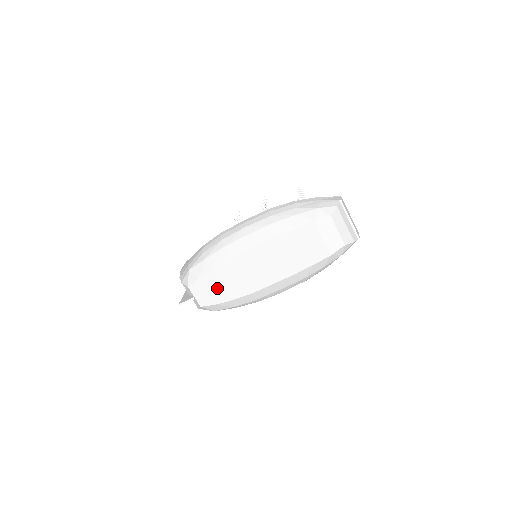
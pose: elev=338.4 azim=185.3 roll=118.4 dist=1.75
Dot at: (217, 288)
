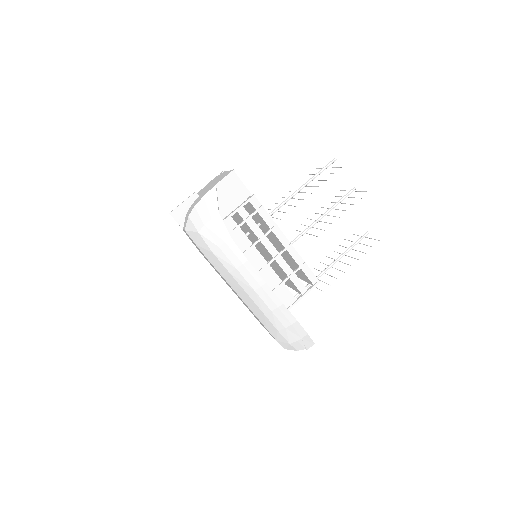
Dot at: occluded
